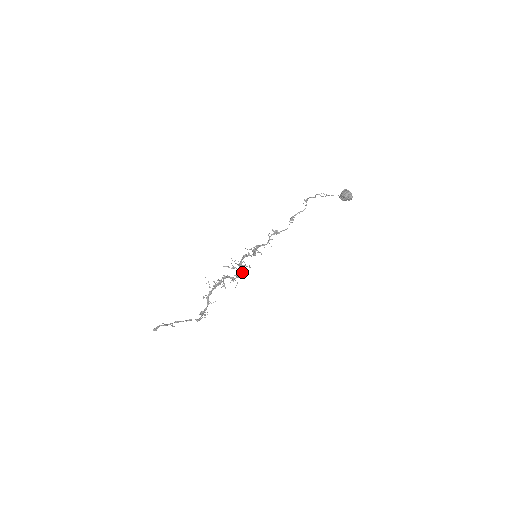
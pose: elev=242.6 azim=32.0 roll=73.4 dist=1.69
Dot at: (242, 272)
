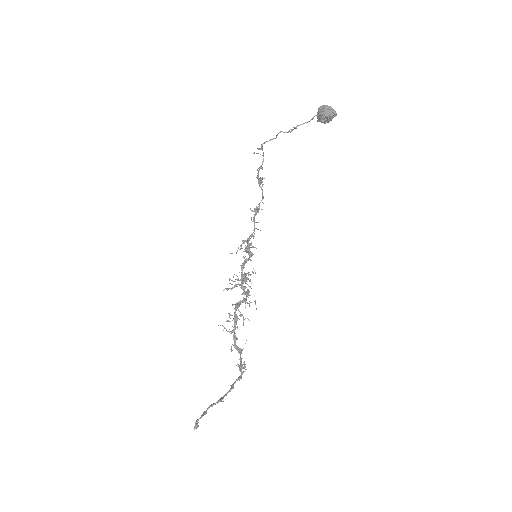
Dot at: occluded
